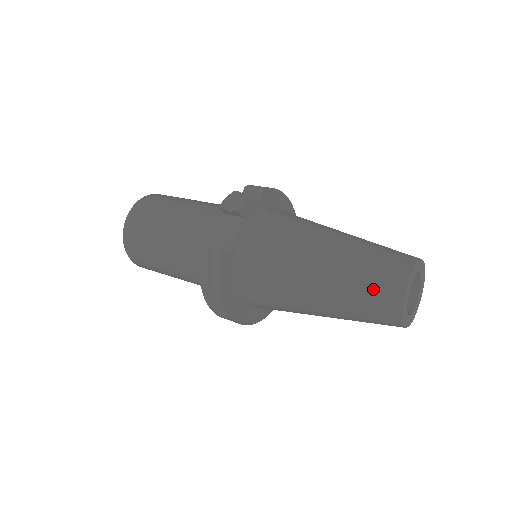
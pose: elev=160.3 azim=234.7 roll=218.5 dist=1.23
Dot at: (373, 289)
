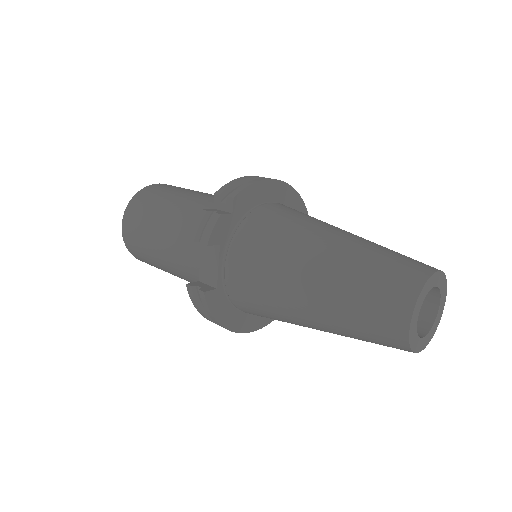
Dot at: (372, 328)
